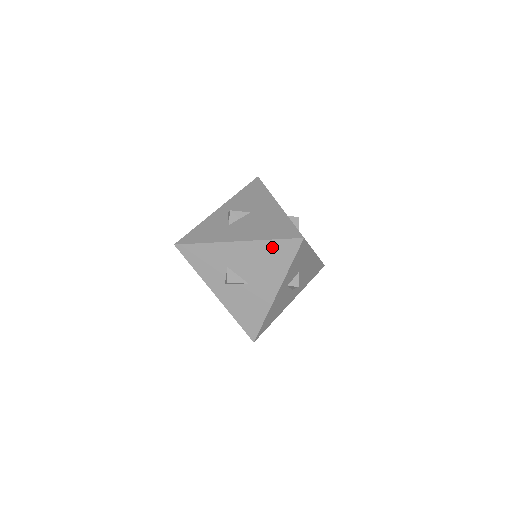
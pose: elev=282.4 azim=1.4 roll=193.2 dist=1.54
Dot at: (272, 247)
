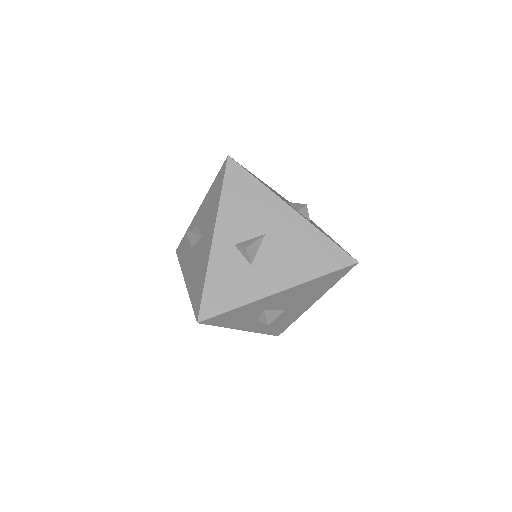
Dot at: occluded
